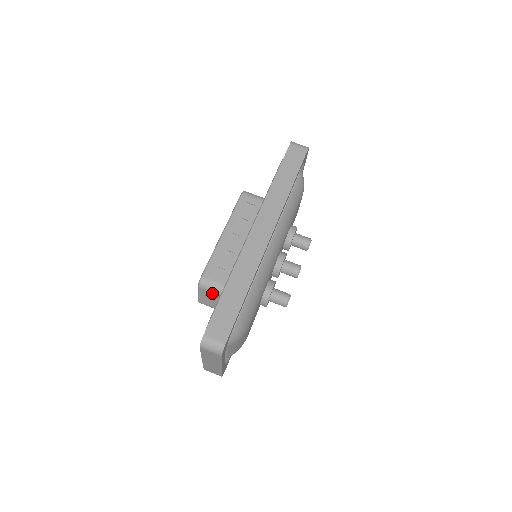
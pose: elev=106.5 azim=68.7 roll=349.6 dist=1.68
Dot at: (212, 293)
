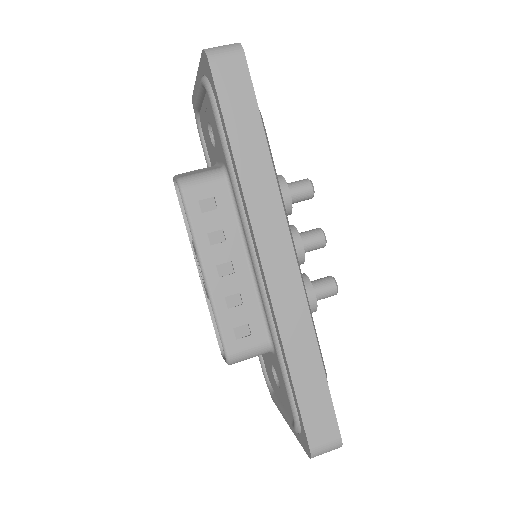
Dot at: occluded
